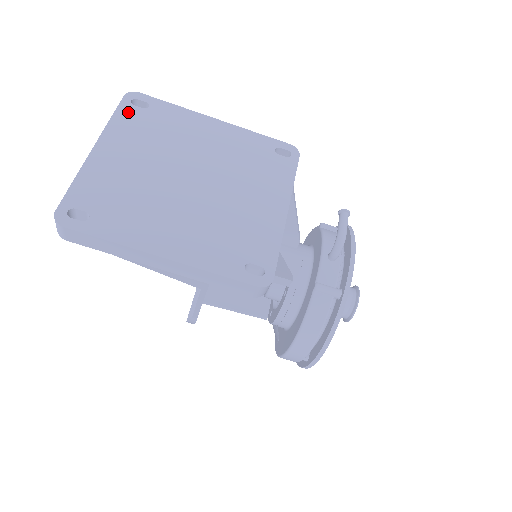
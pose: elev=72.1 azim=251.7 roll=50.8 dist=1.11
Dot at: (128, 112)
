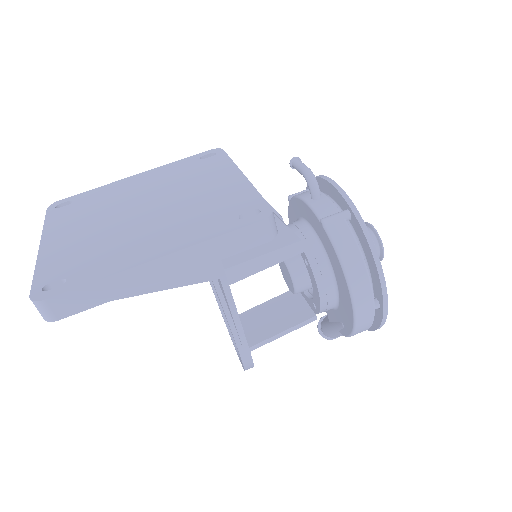
Dot at: (57, 213)
